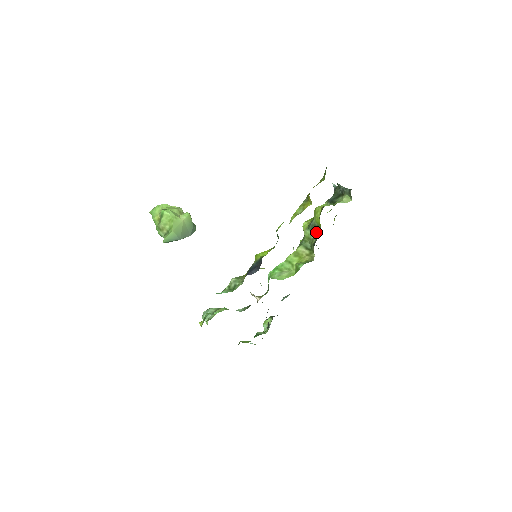
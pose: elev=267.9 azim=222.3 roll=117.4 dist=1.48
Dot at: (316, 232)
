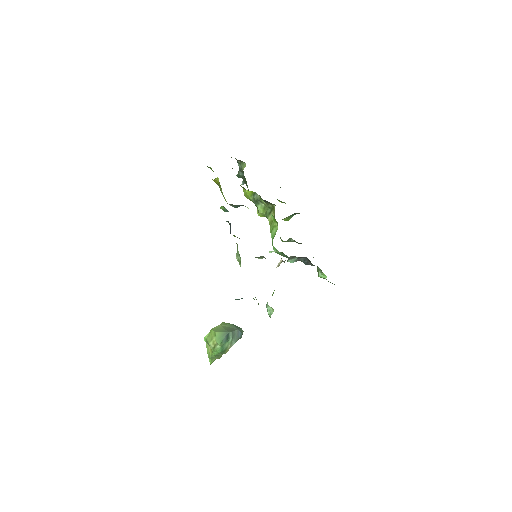
Dot at: (258, 198)
